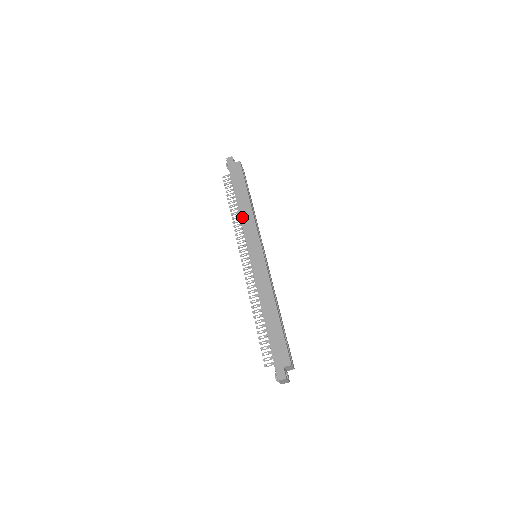
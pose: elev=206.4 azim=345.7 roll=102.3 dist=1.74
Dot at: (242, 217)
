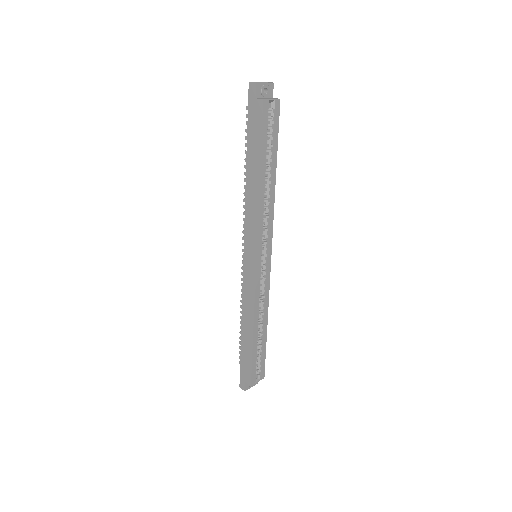
Dot at: (247, 202)
